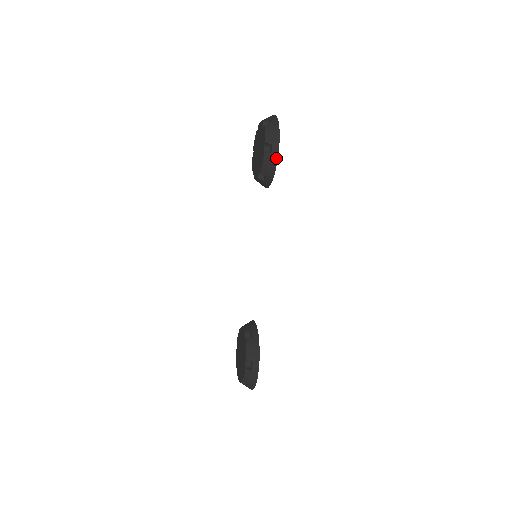
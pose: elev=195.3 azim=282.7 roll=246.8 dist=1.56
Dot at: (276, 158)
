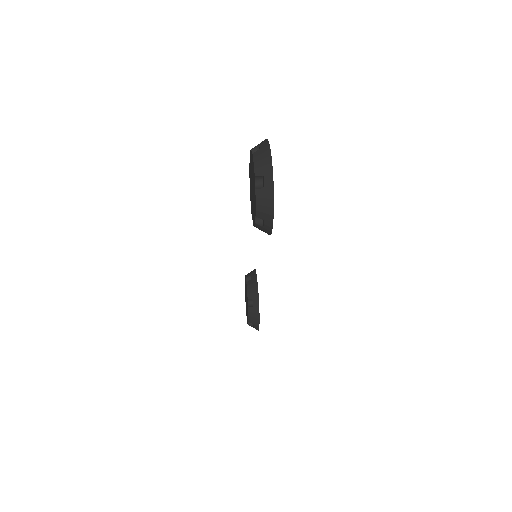
Dot at: (269, 232)
